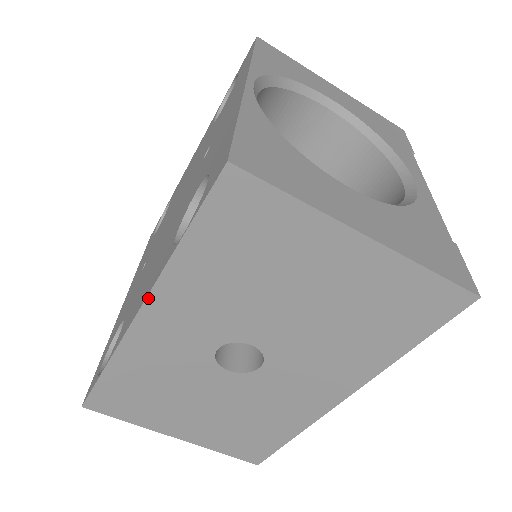
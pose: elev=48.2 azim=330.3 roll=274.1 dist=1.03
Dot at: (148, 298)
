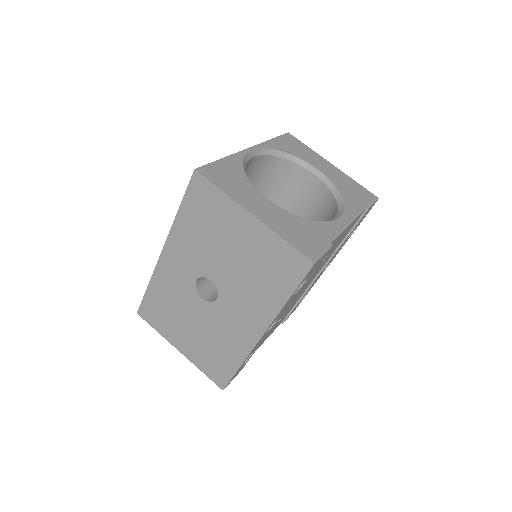
Dot at: (167, 240)
